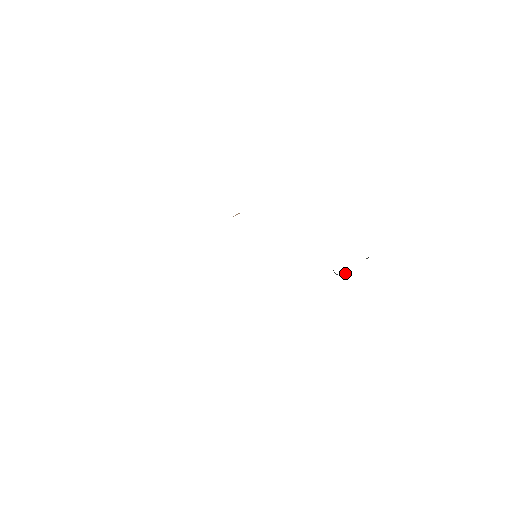
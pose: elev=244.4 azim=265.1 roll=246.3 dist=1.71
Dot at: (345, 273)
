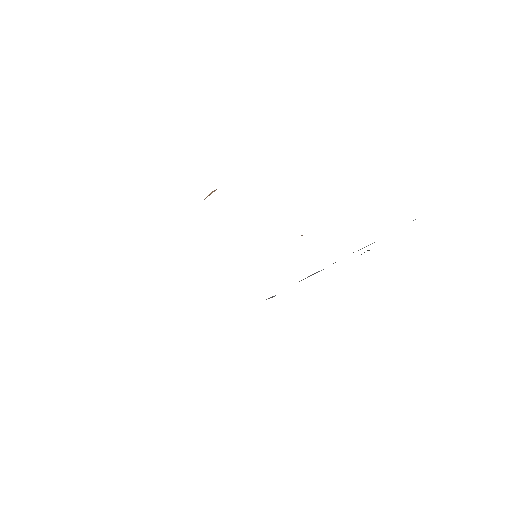
Dot at: occluded
